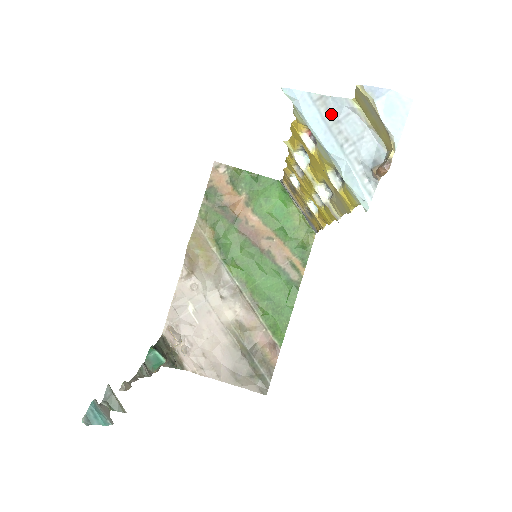
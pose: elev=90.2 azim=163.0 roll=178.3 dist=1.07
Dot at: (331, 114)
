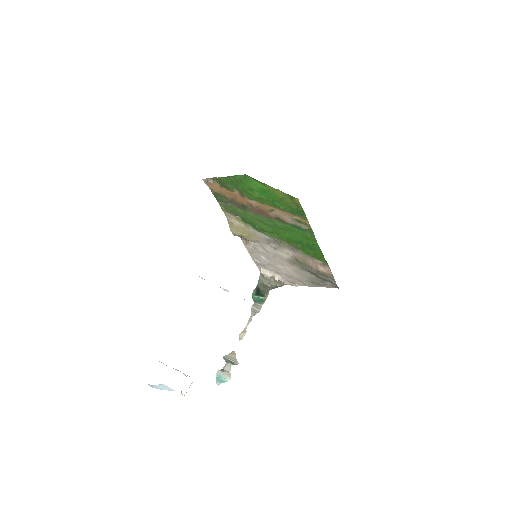
Dot at: occluded
